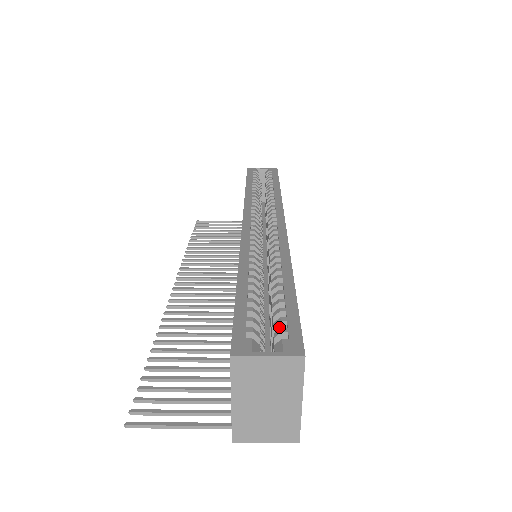
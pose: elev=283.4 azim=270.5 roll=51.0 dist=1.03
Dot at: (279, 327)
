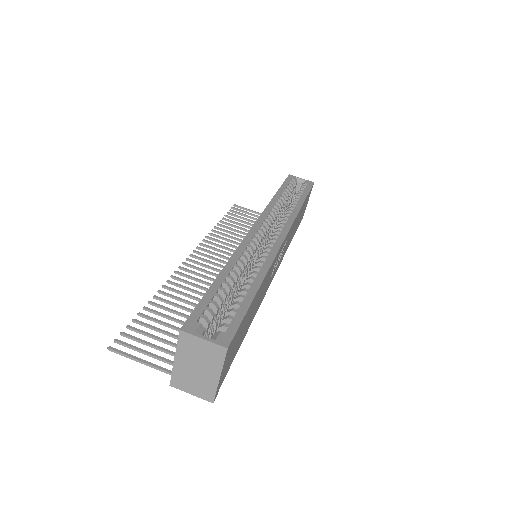
Dot at: (226, 321)
